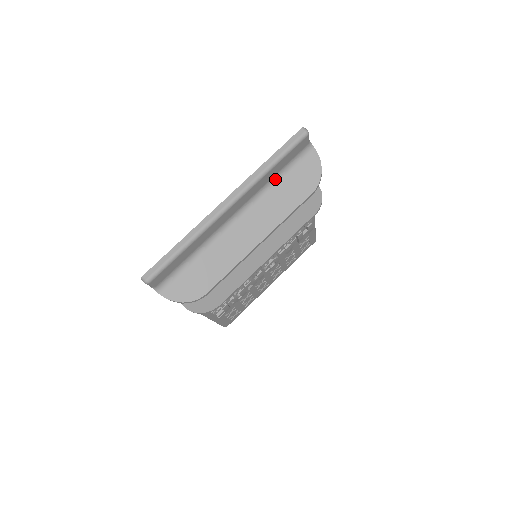
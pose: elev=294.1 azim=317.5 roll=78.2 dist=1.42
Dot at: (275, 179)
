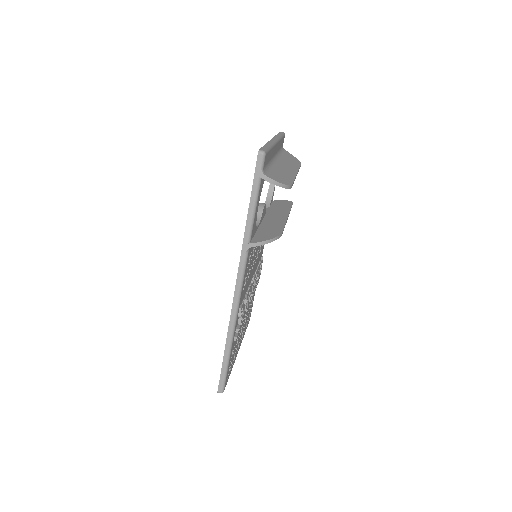
Dot at: (280, 153)
